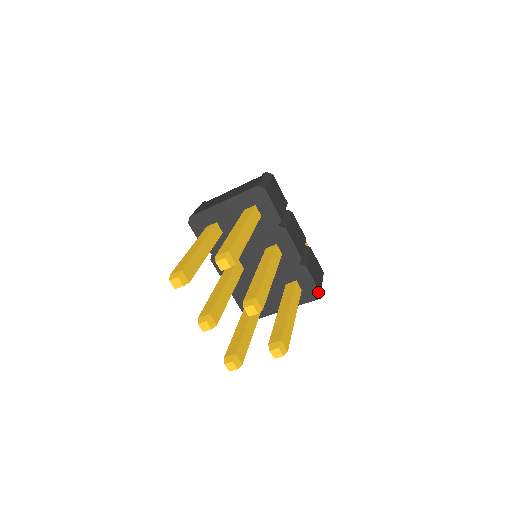
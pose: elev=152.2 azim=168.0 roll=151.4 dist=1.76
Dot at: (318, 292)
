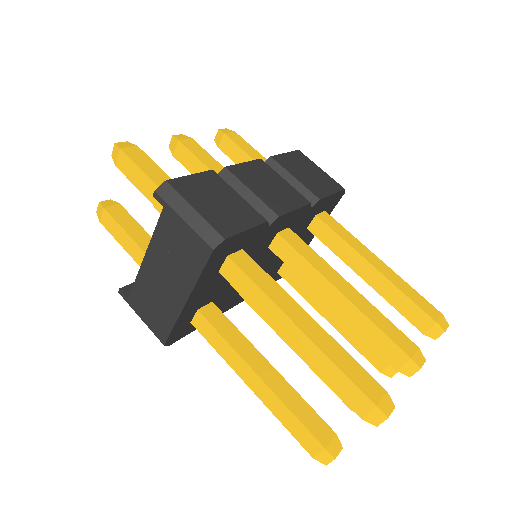
Dot at: (342, 192)
